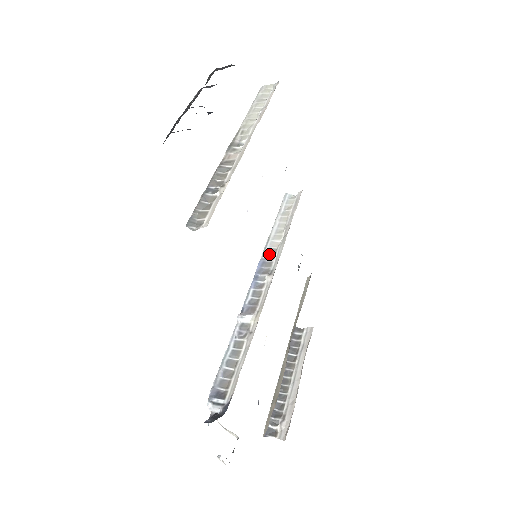
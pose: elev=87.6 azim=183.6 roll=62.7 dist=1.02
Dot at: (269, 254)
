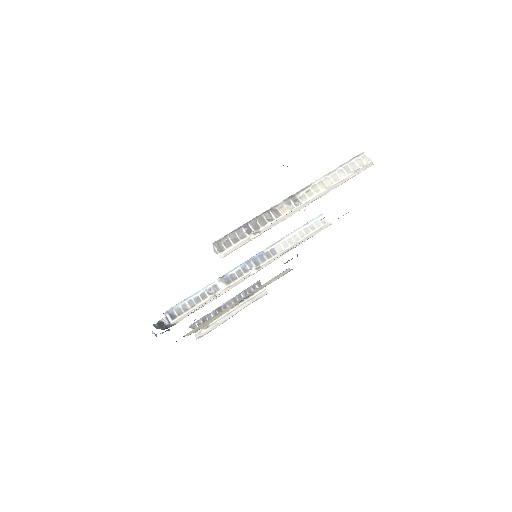
Dot at: (270, 252)
